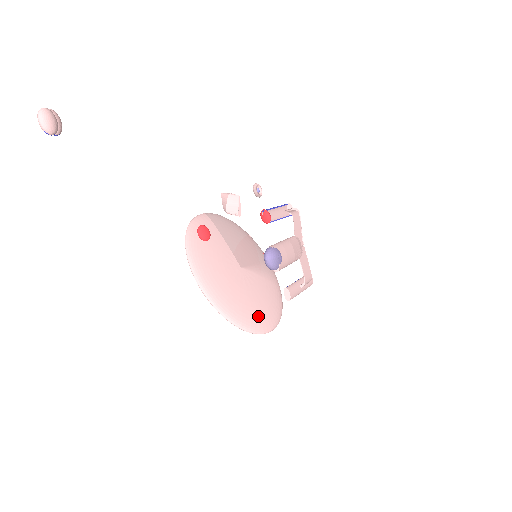
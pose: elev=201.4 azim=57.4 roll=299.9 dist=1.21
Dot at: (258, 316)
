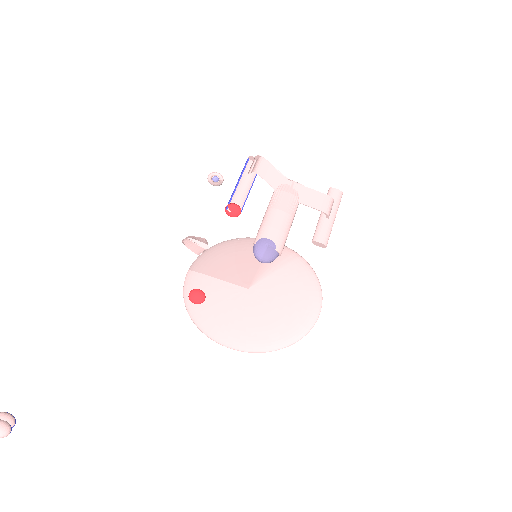
Dot at: (295, 318)
